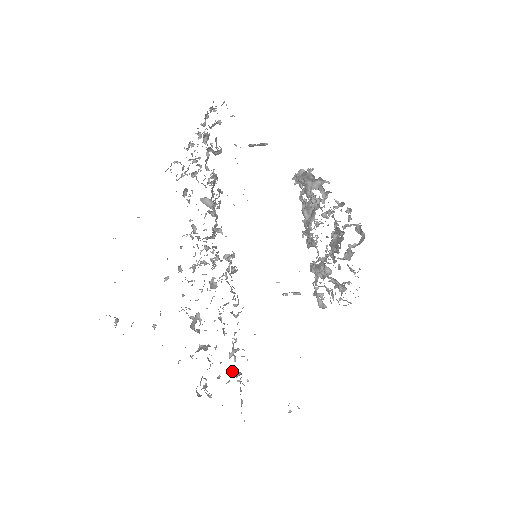
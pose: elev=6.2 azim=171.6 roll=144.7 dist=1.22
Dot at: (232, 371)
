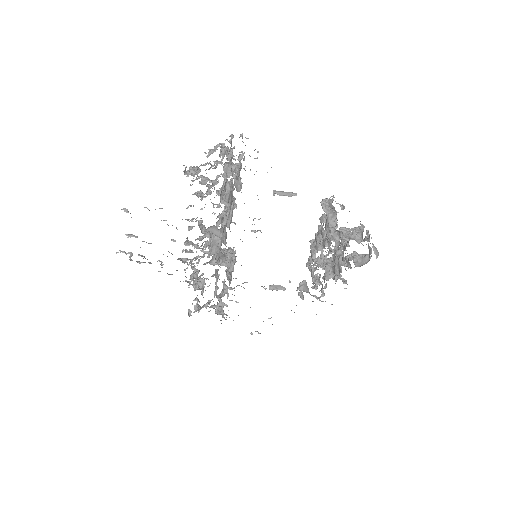
Dot at: (217, 307)
